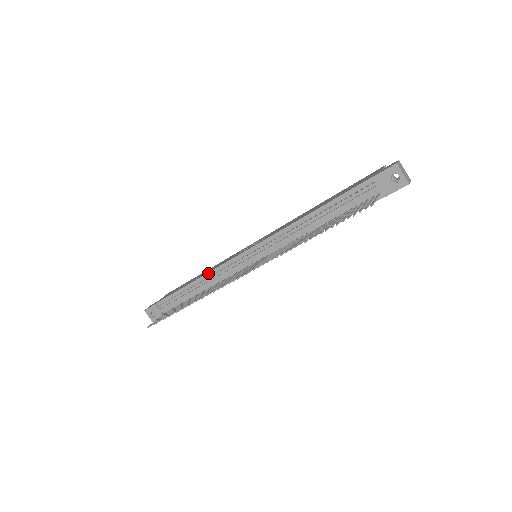
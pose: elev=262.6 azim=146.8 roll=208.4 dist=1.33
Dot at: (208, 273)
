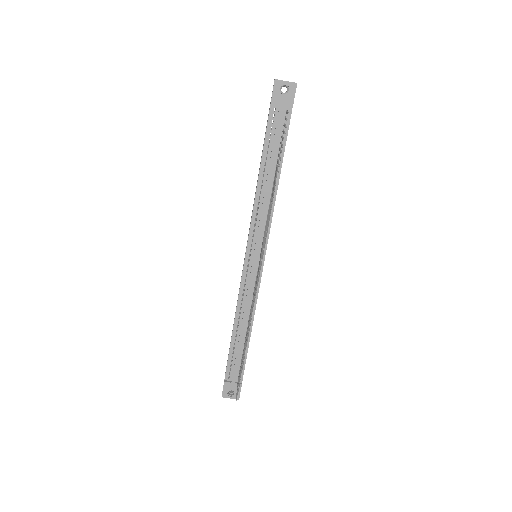
Dot at: (237, 308)
